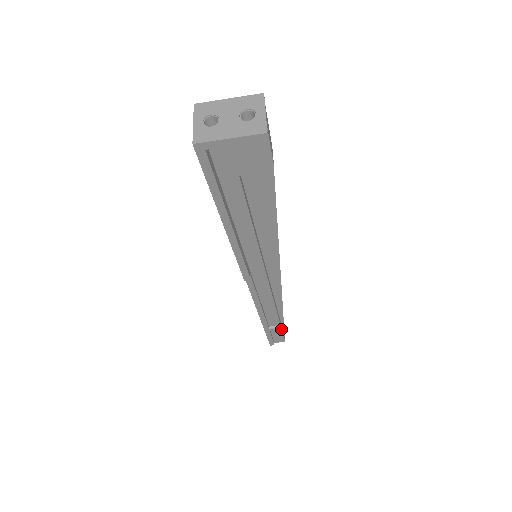
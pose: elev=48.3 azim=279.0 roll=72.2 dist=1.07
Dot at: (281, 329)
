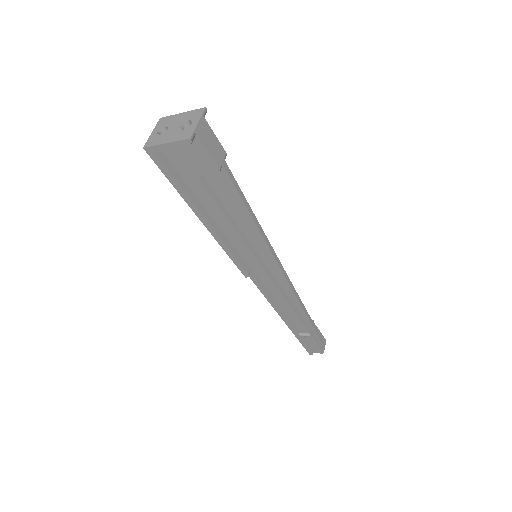
Dot at: (313, 338)
